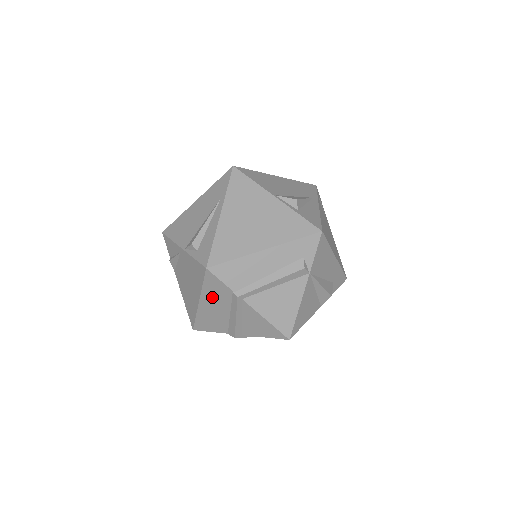
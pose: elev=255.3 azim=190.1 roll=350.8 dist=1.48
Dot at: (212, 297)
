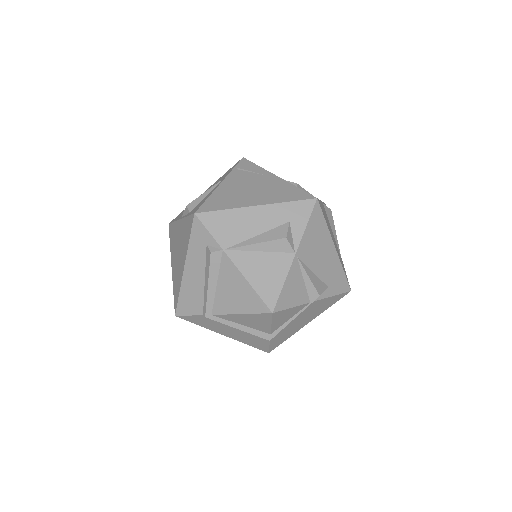
Dot at: (214, 327)
